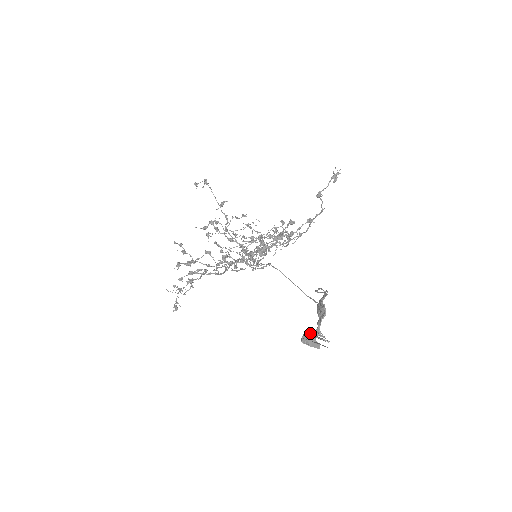
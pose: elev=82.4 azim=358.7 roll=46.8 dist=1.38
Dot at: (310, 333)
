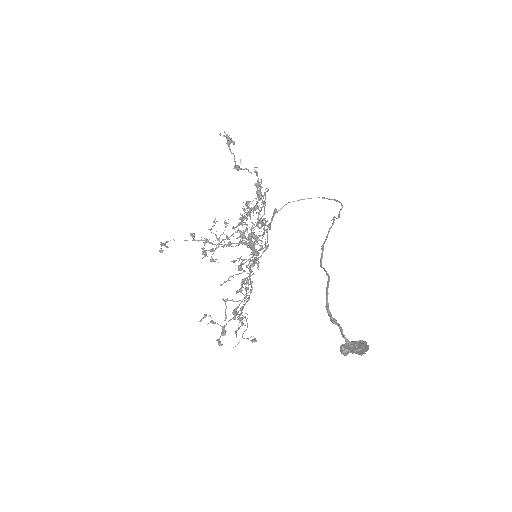
Dot at: (344, 348)
